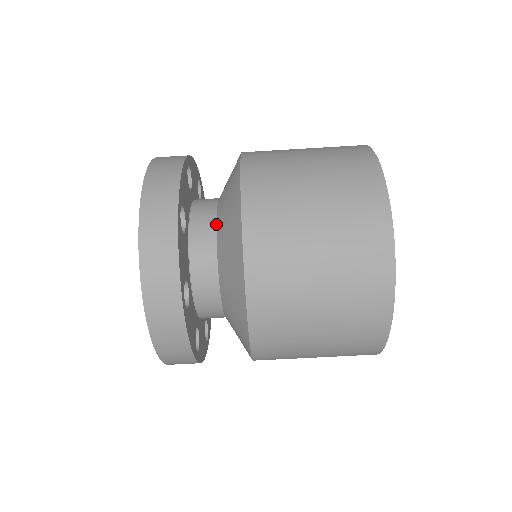
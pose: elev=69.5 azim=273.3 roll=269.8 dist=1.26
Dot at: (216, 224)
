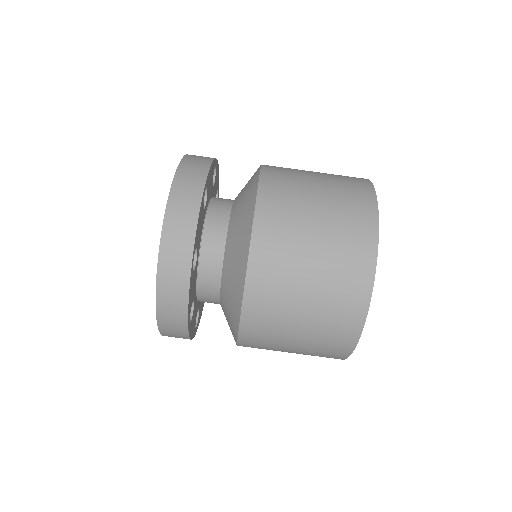
Dot at: (230, 213)
